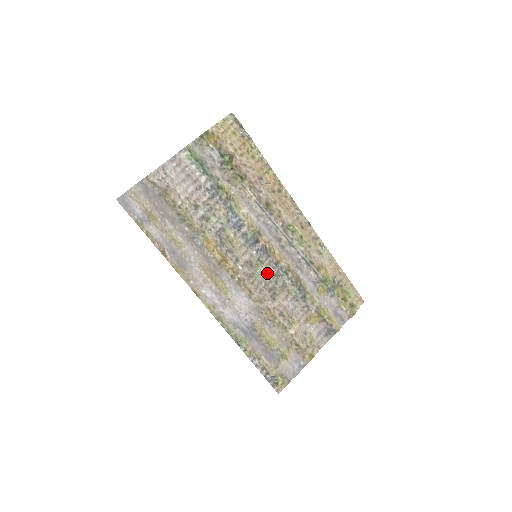
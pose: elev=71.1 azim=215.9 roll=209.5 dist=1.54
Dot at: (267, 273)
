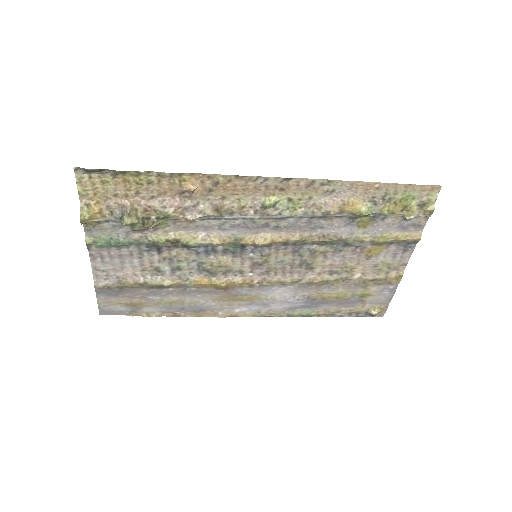
Dot at: (283, 257)
